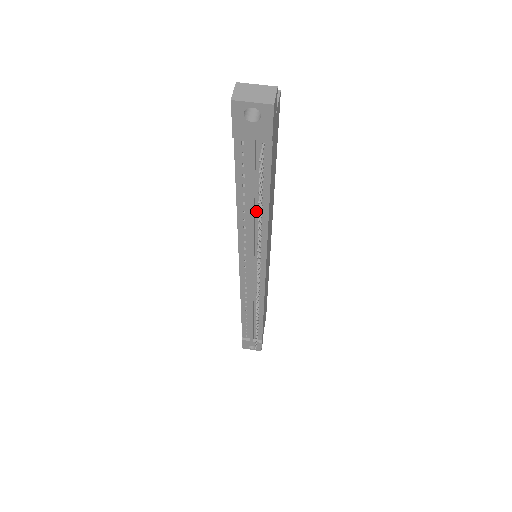
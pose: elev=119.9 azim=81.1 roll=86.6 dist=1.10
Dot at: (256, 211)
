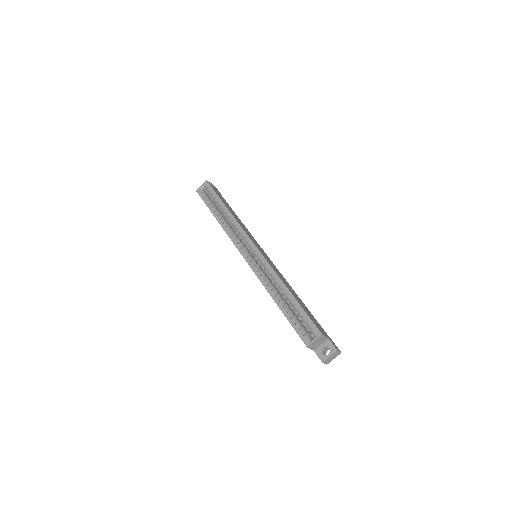
Dot at: occluded
